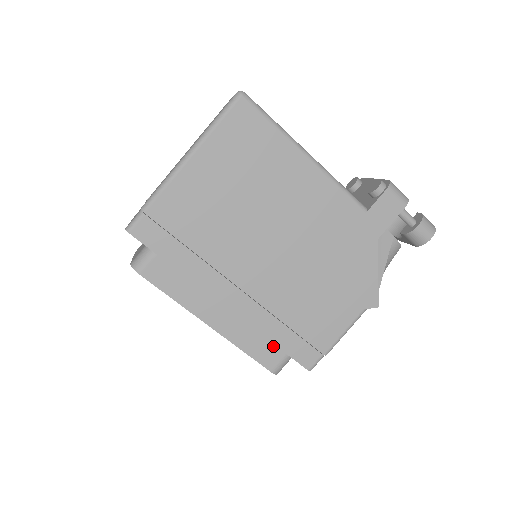
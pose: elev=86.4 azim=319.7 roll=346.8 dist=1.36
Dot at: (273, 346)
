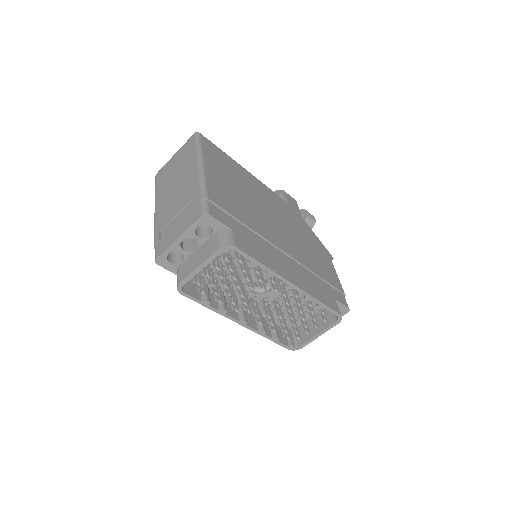
Dot at: (326, 294)
